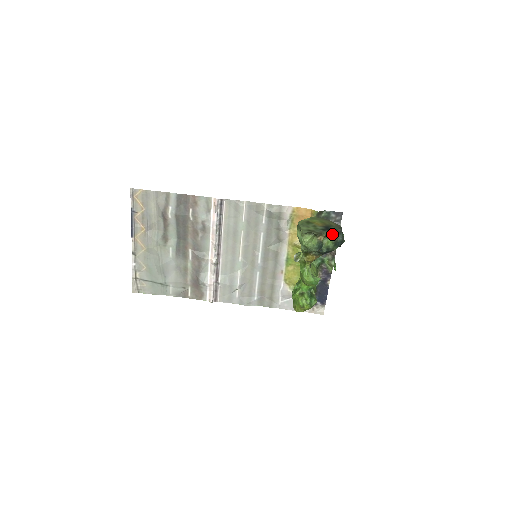
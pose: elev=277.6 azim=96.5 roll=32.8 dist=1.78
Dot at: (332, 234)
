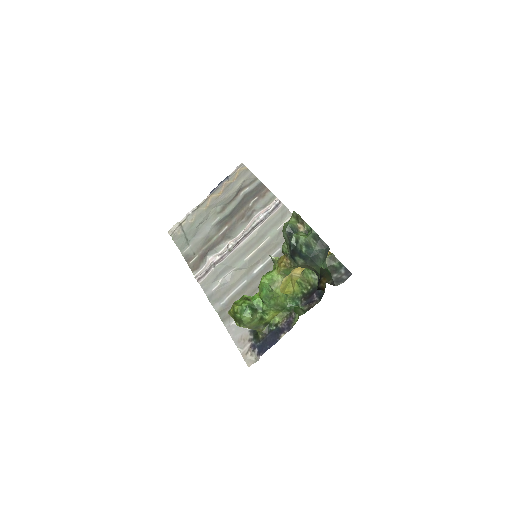
Dot at: (312, 230)
